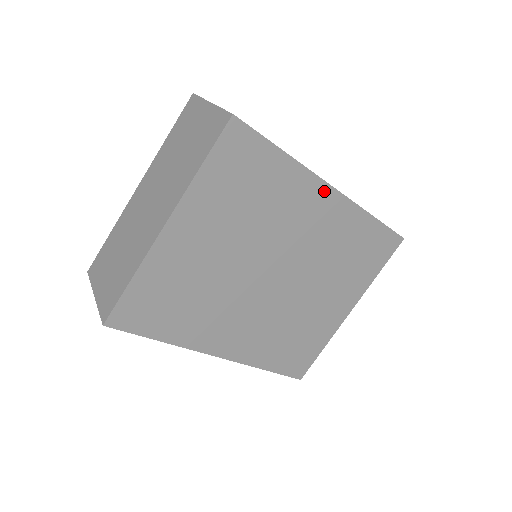
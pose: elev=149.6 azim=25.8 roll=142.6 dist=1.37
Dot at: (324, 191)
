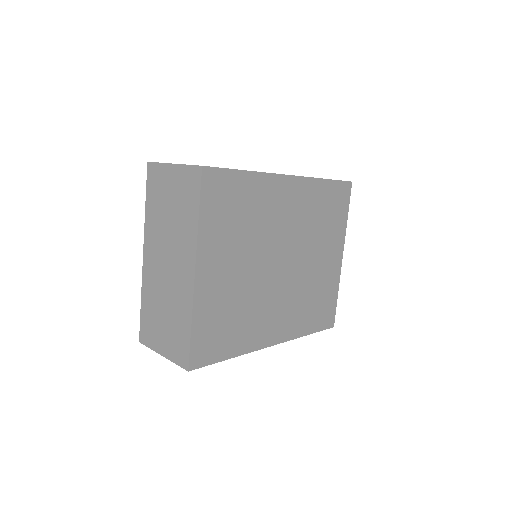
Dot at: (285, 182)
